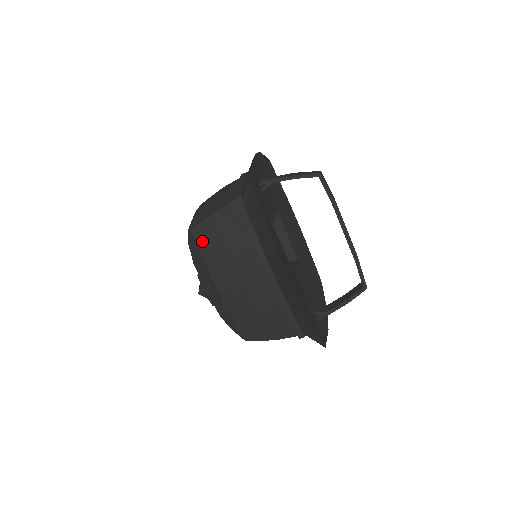
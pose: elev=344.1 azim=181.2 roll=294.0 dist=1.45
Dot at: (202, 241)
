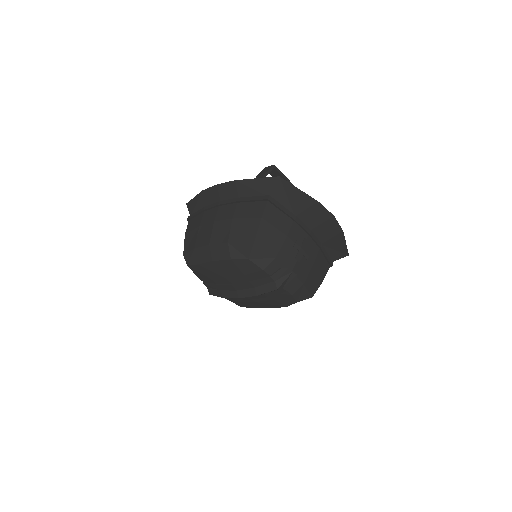
Dot at: (266, 245)
